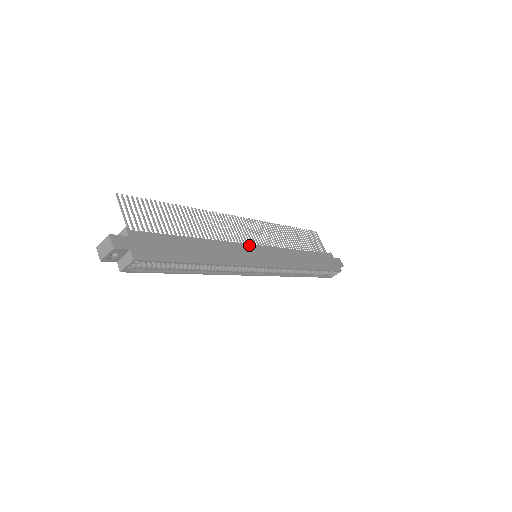
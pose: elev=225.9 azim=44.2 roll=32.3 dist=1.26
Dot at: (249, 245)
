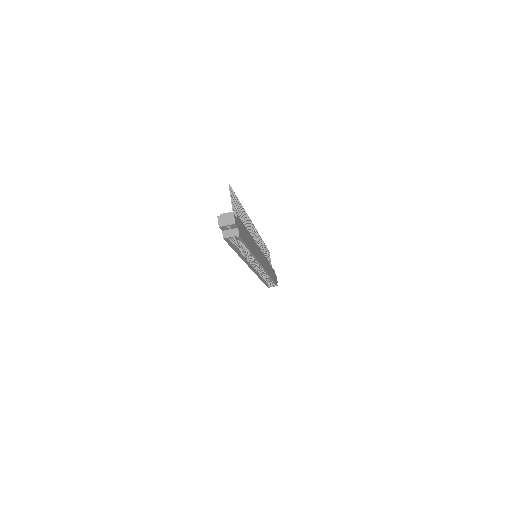
Dot at: occluded
